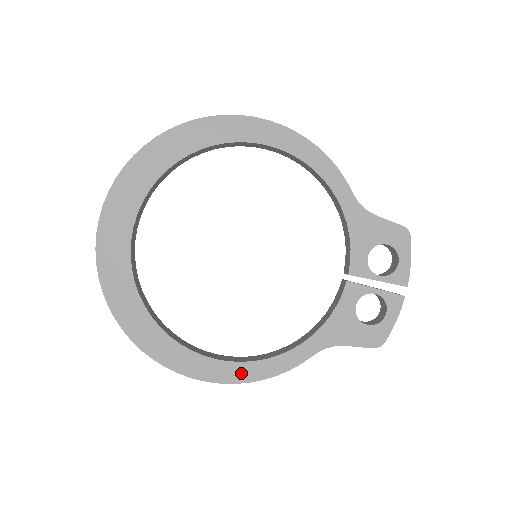
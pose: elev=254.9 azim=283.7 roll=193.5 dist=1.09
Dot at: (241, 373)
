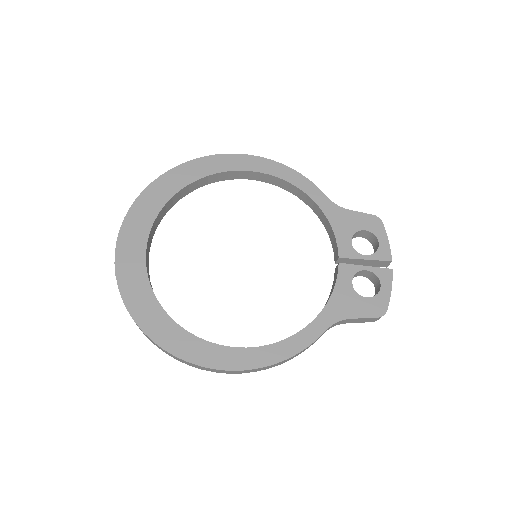
Dot at: (260, 357)
